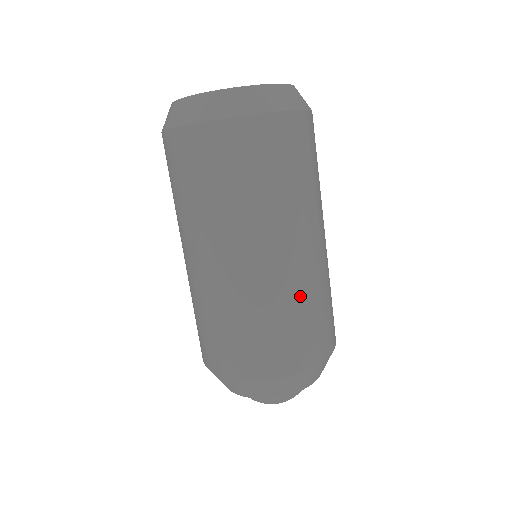
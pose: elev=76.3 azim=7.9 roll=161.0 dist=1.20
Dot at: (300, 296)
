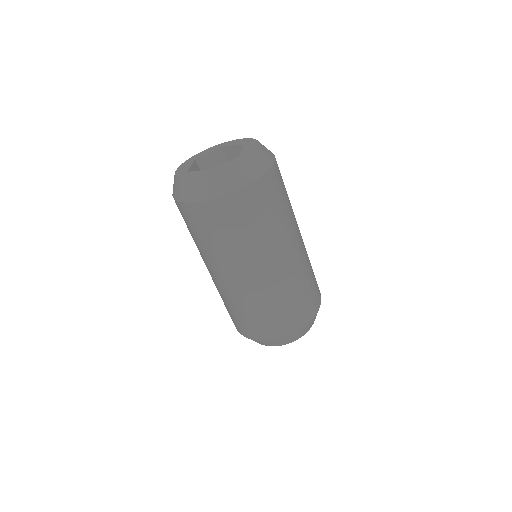
Dot at: (290, 287)
